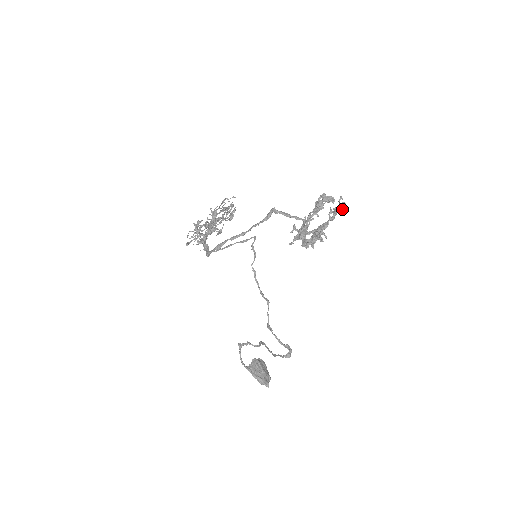
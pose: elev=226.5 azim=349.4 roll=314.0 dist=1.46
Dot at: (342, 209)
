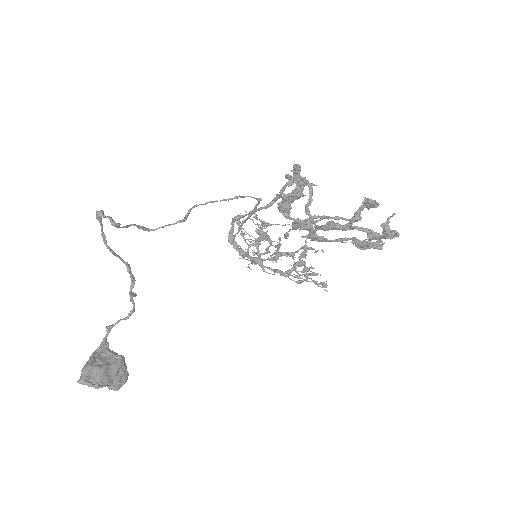
Dot at: (386, 236)
